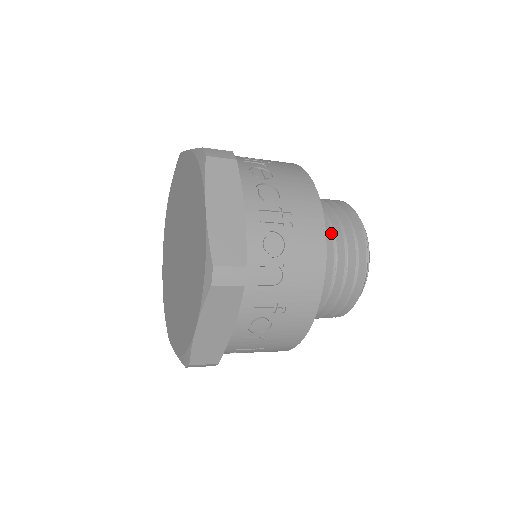
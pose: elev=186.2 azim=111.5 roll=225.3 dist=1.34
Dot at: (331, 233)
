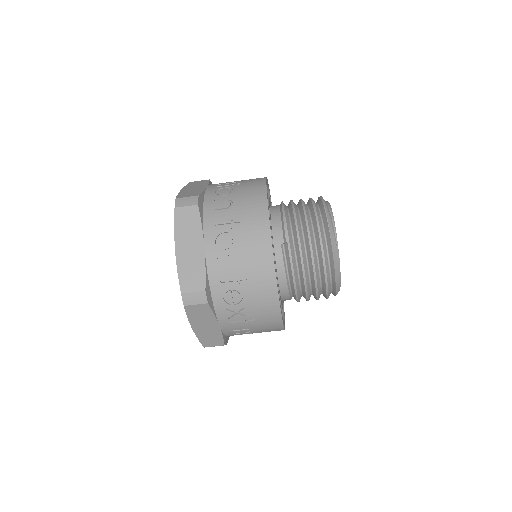
Dot at: (291, 202)
